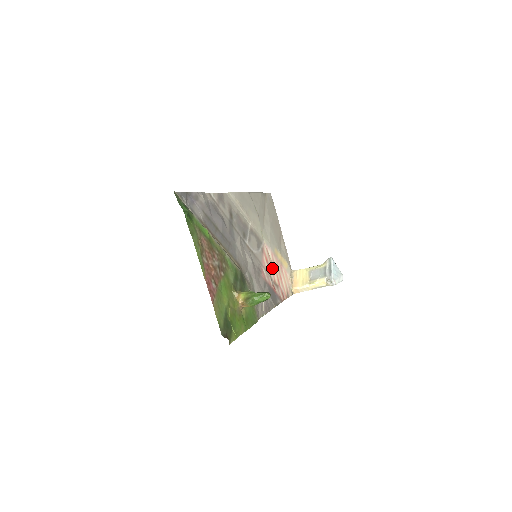
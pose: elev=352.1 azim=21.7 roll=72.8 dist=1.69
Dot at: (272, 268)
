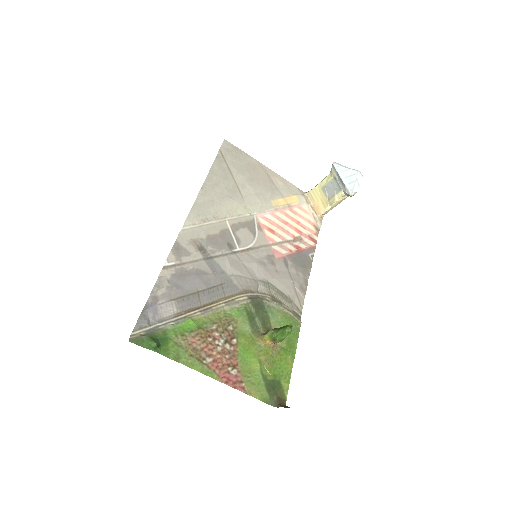
Dot at: (282, 229)
